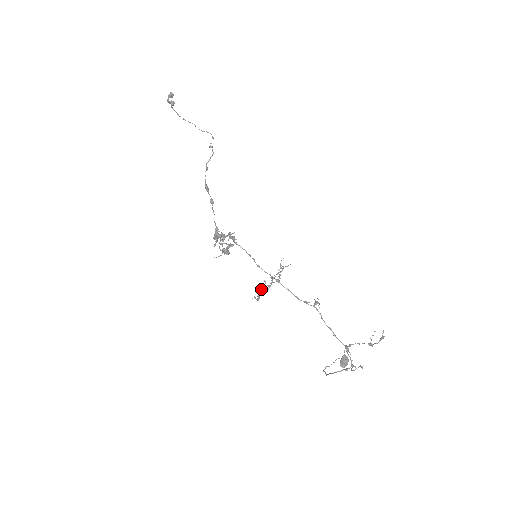
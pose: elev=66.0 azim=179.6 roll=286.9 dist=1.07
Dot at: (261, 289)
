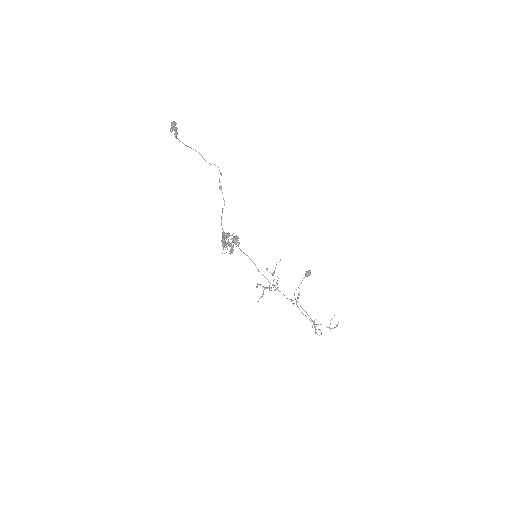
Dot at: (260, 285)
